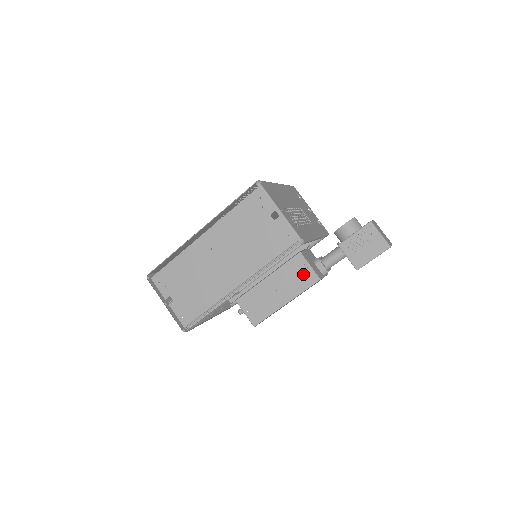
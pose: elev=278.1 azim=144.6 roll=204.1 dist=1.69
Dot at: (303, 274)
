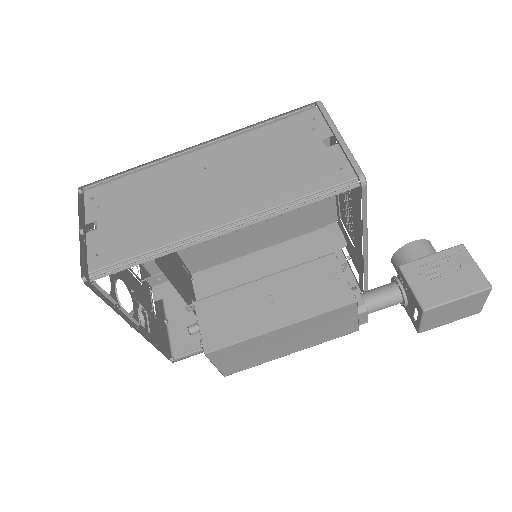
Dot at: (328, 286)
